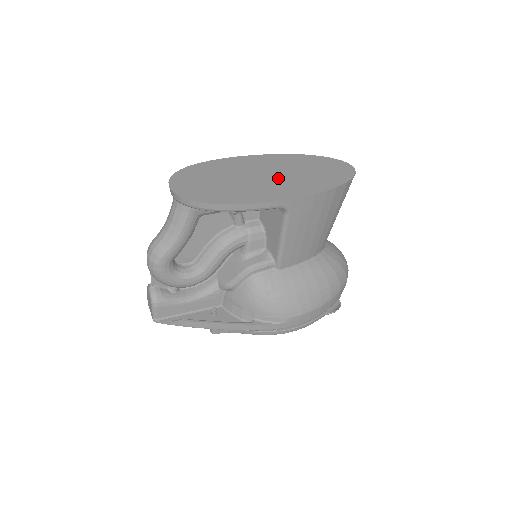
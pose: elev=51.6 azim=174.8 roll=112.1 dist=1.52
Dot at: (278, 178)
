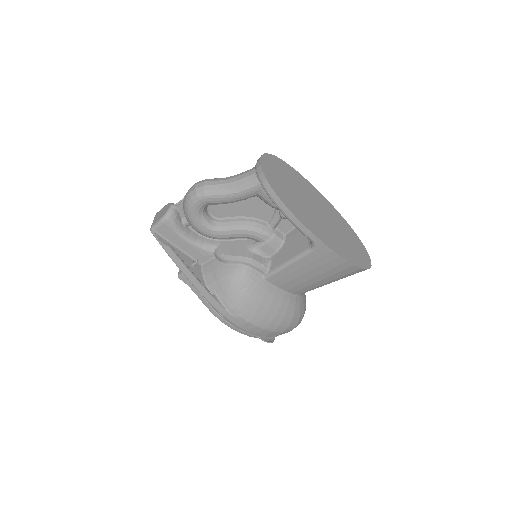
Dot at: (325, 223)
